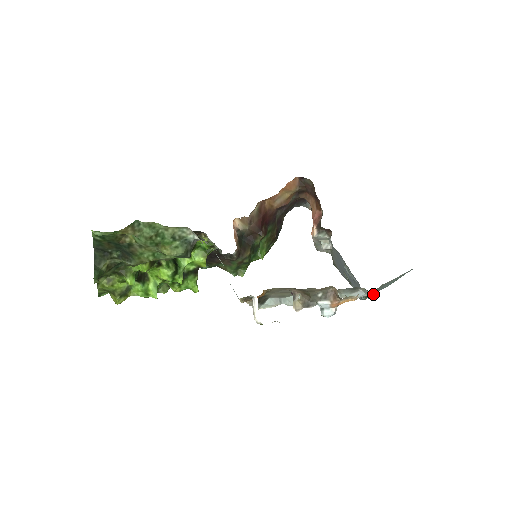
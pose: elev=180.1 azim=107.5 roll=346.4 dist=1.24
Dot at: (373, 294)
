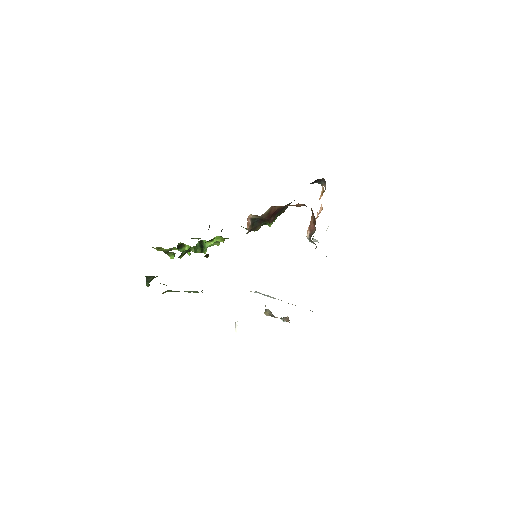
Dot at: occluded
